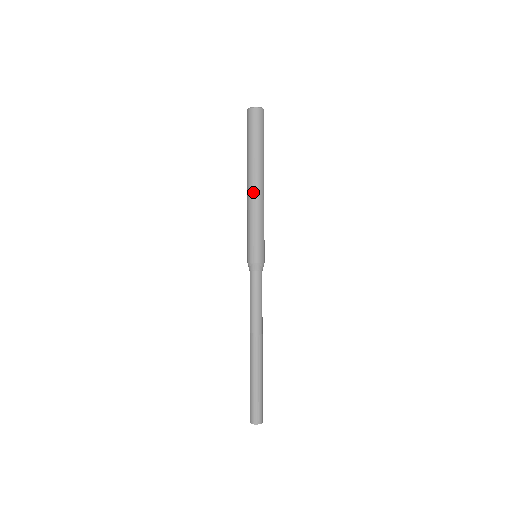
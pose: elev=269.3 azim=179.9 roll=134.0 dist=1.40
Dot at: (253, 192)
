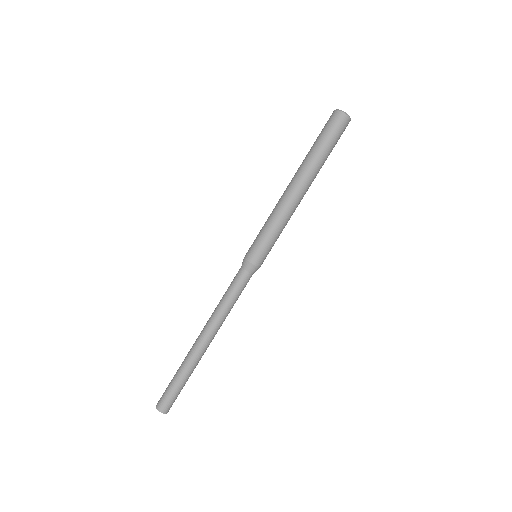
Dot at: (285, 191)
